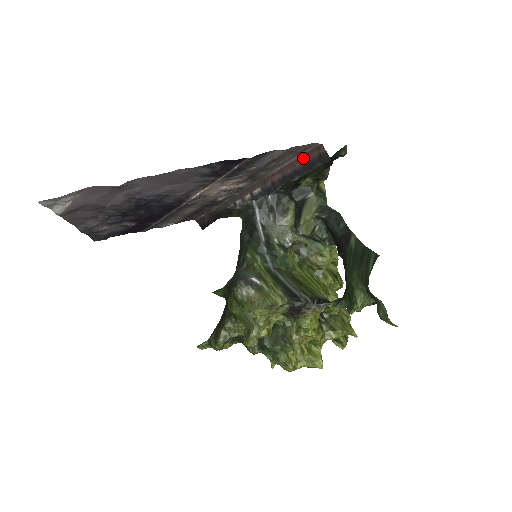
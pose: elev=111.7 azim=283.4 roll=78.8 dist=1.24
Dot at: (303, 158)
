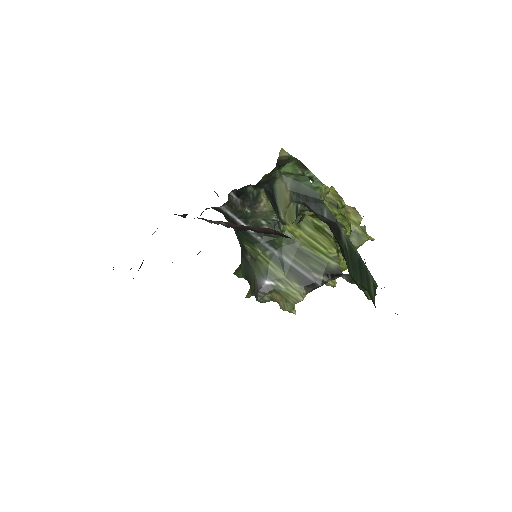
Dot at: (259, 229)
